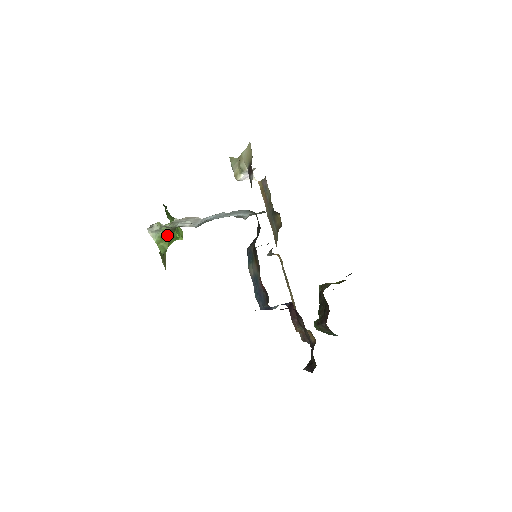
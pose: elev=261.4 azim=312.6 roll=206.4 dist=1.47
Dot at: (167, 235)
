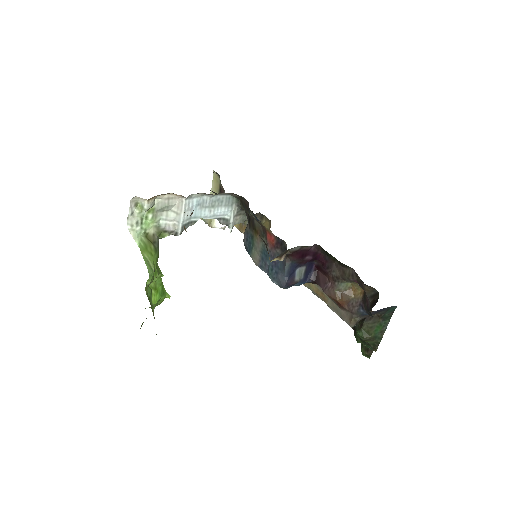
Dot at: (150, 248)
